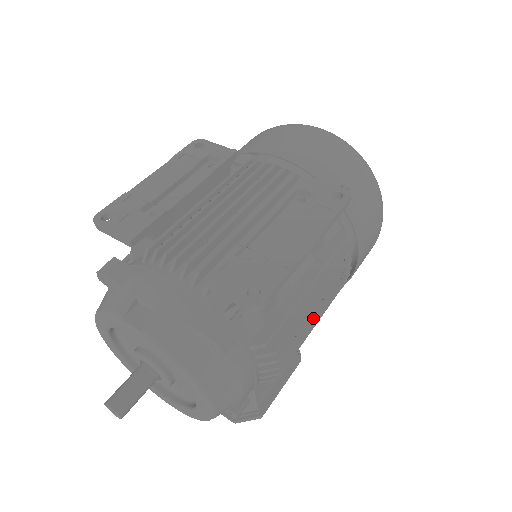
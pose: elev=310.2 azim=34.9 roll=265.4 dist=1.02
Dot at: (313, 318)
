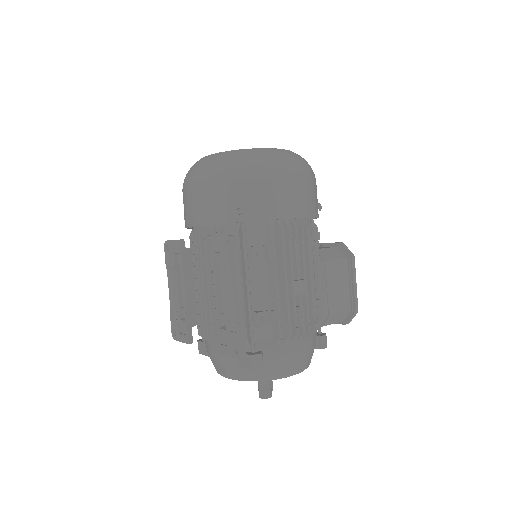
Dot at: (302, 283)
